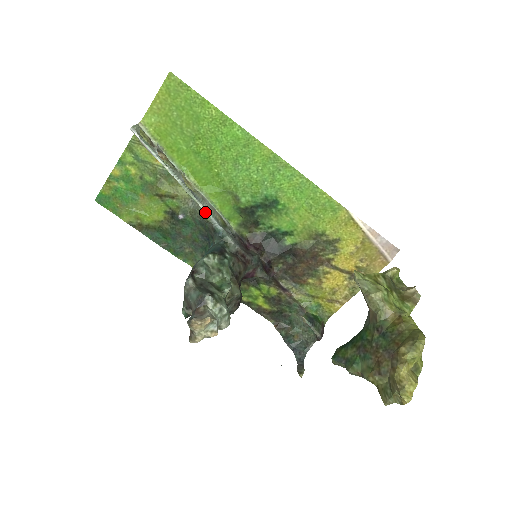
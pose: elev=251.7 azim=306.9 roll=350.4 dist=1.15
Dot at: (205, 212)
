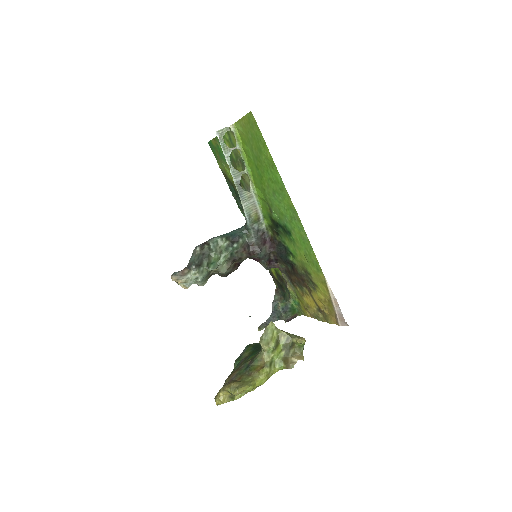
Dot at: (243, 208)
